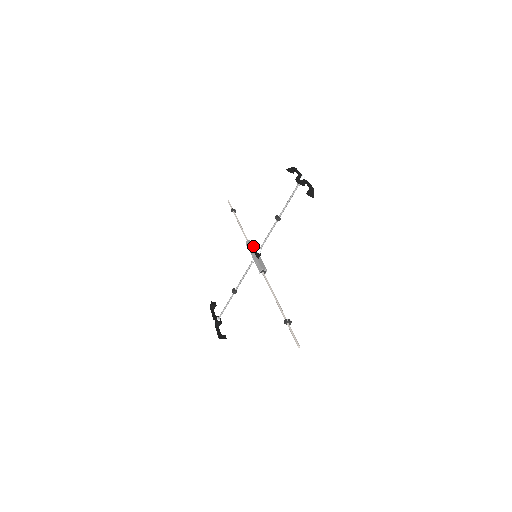
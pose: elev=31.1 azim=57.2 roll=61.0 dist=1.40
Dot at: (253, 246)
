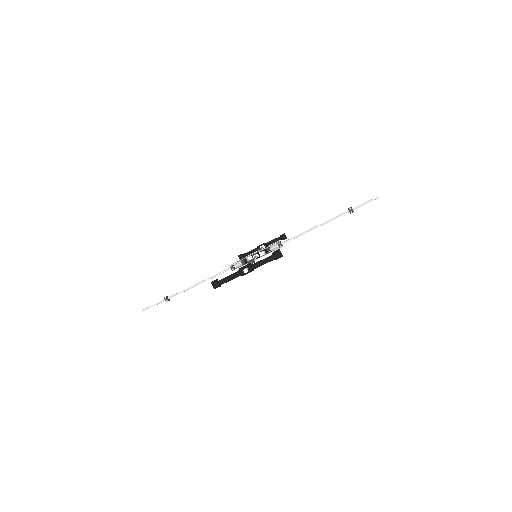
Dot at: (242, 263)
